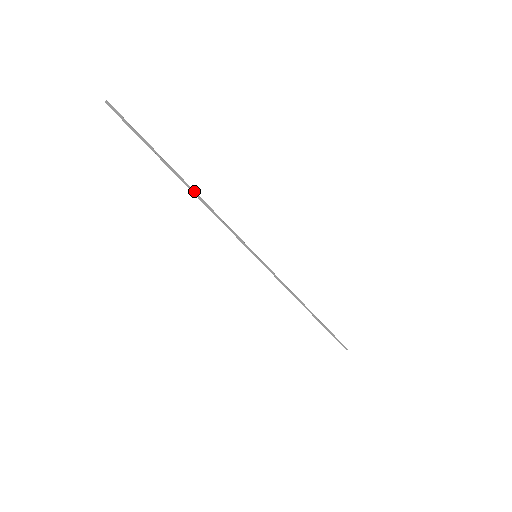
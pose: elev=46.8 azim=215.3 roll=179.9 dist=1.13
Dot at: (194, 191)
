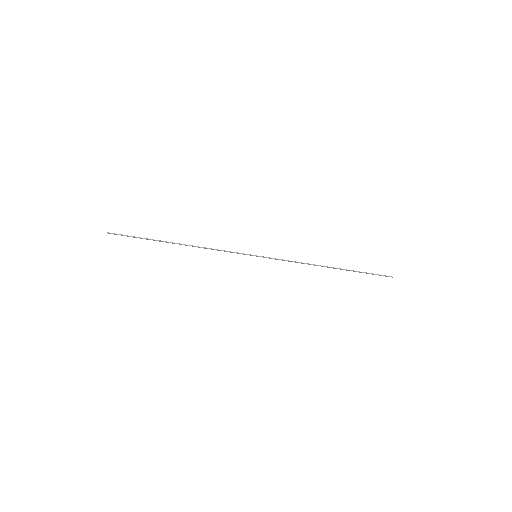
Dot at: (185, 245)
